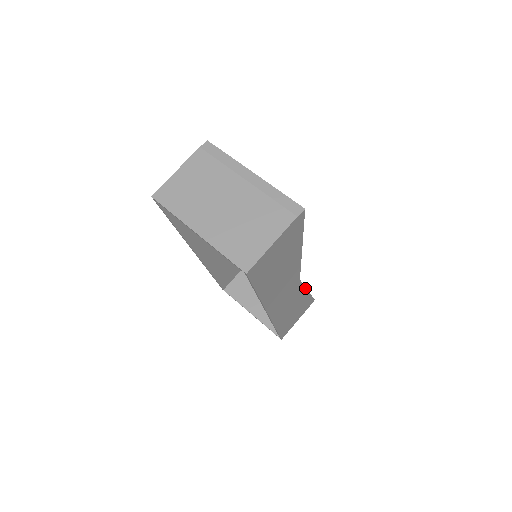
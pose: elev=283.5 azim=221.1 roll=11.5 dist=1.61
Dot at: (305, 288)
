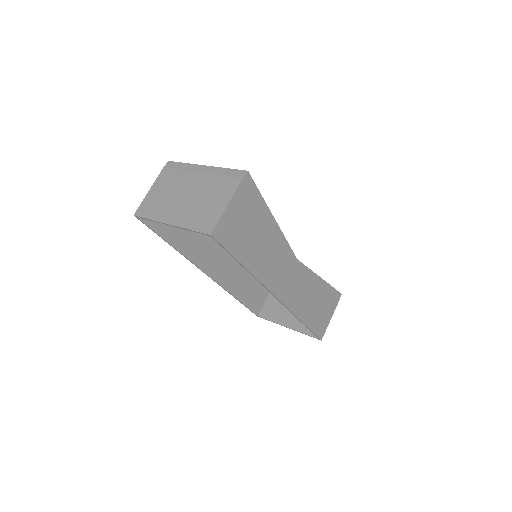
Dot at: (314, 273)
